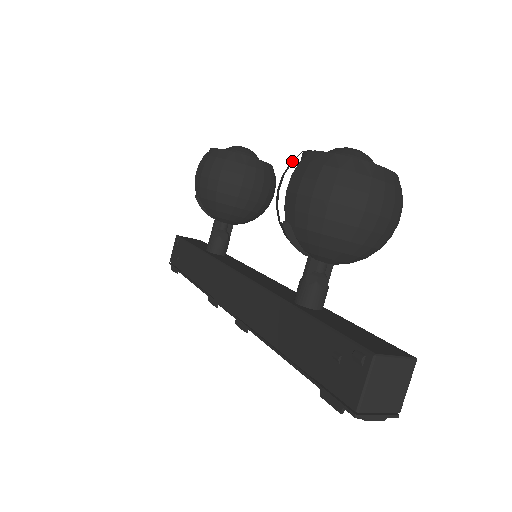
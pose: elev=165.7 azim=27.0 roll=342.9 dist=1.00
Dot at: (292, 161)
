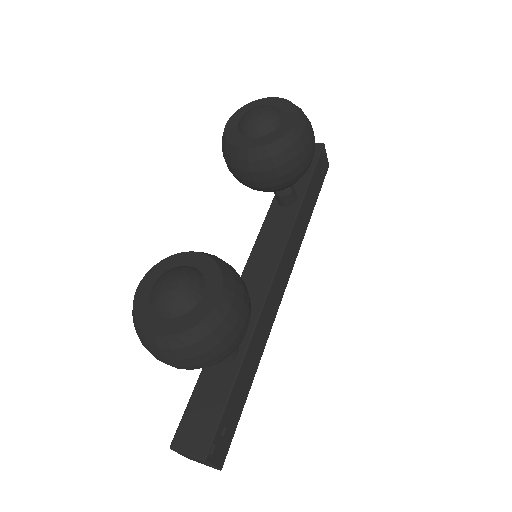
Dot at: occluded
